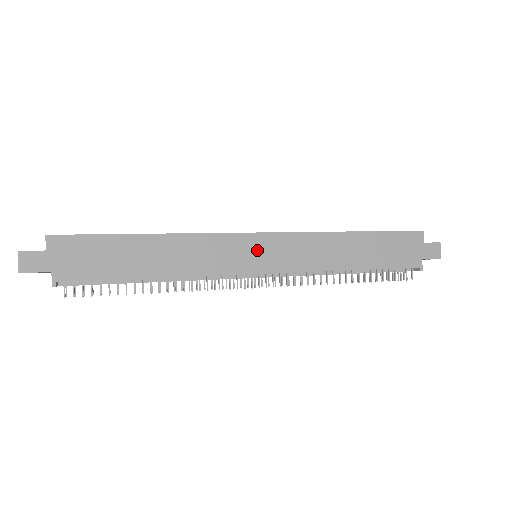
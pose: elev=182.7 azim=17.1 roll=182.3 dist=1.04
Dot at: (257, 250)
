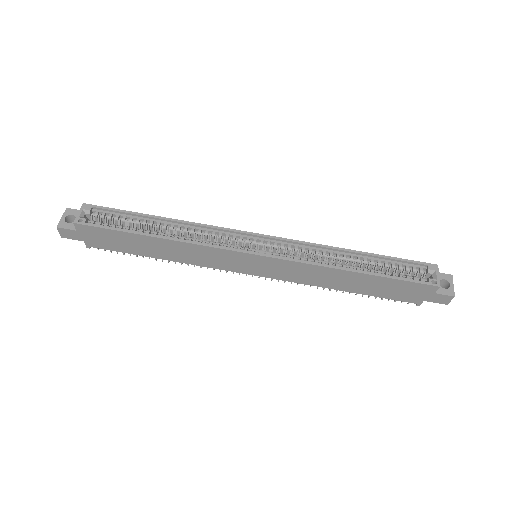
Dot at: (252, 263)
